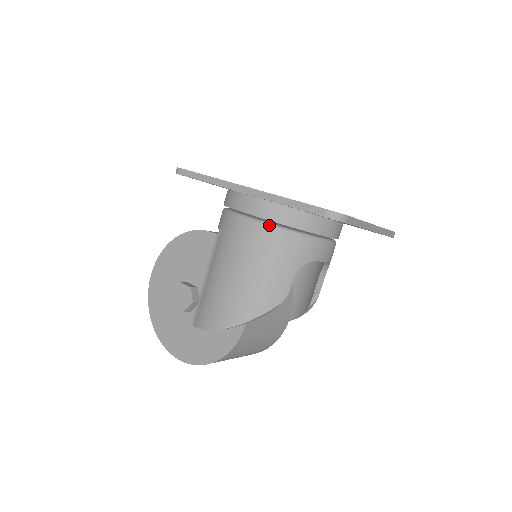
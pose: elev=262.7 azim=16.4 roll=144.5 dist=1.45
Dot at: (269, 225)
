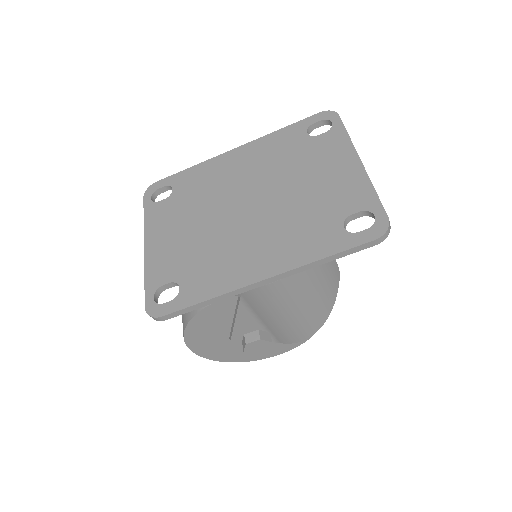
Dot at: occluded
